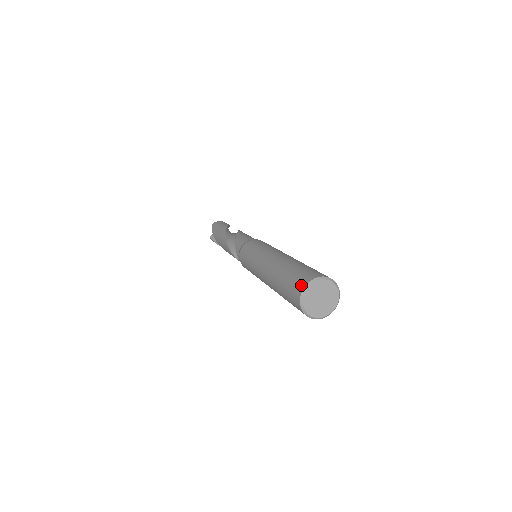
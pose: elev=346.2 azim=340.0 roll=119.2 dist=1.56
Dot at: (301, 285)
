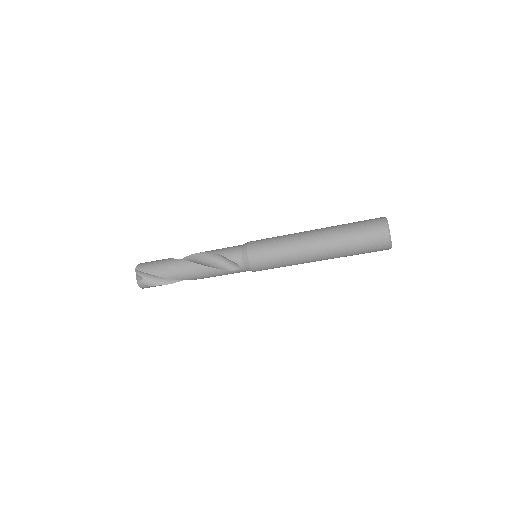
Dot at: (382, 226)
